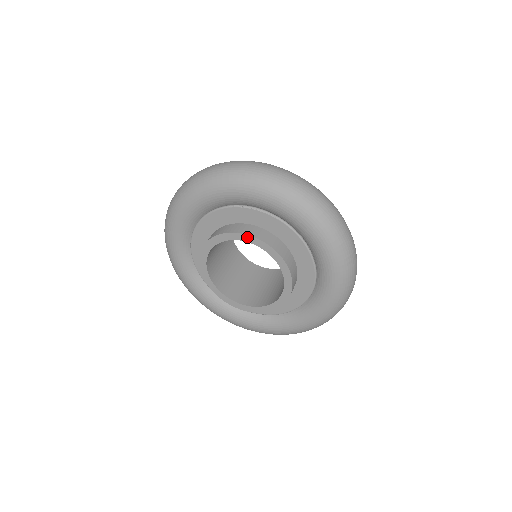
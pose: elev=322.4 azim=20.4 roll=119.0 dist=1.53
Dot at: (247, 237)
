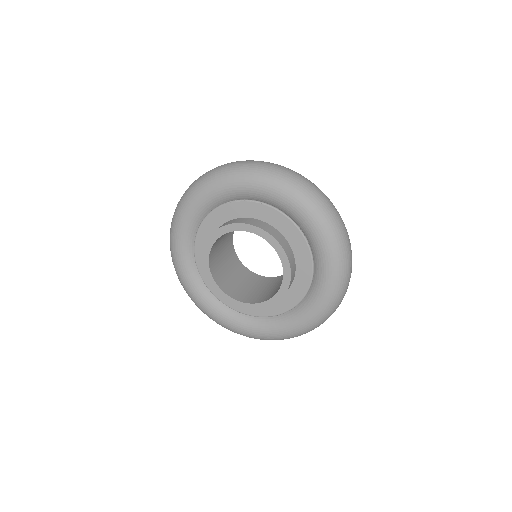
Dot at: (242, 226)
